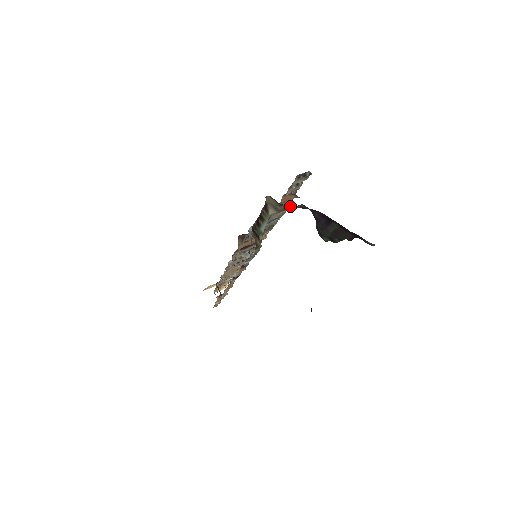
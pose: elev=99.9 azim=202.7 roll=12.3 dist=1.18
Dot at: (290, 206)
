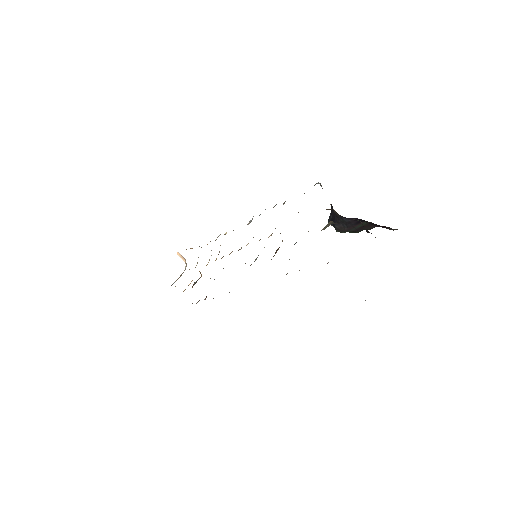
Dot at: occluded
